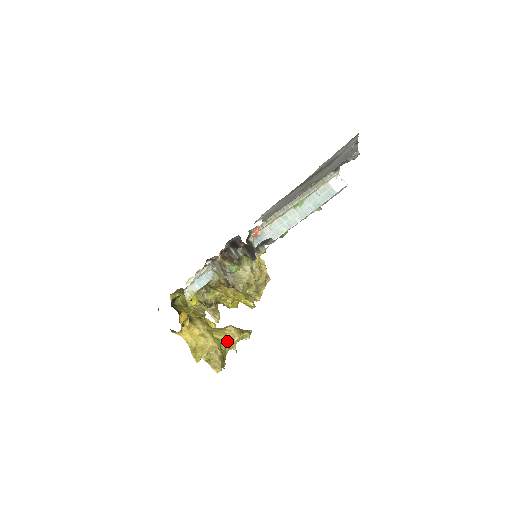
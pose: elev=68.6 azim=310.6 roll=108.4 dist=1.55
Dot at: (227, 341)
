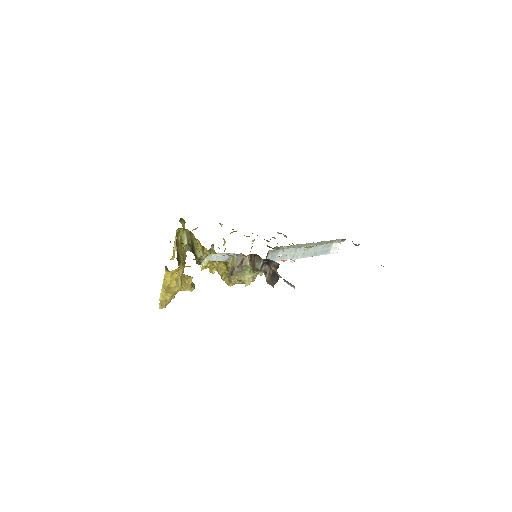
Dot at: (181, 288)
